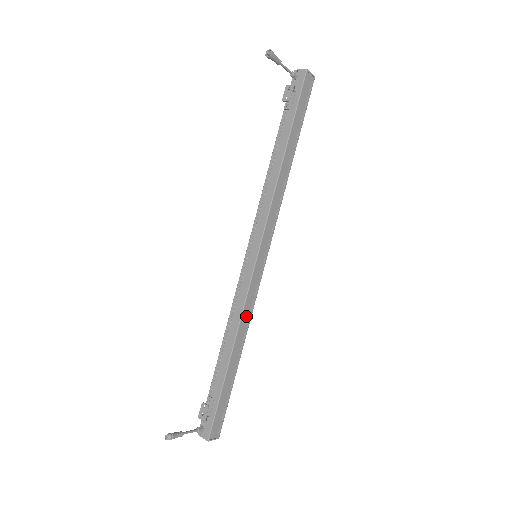
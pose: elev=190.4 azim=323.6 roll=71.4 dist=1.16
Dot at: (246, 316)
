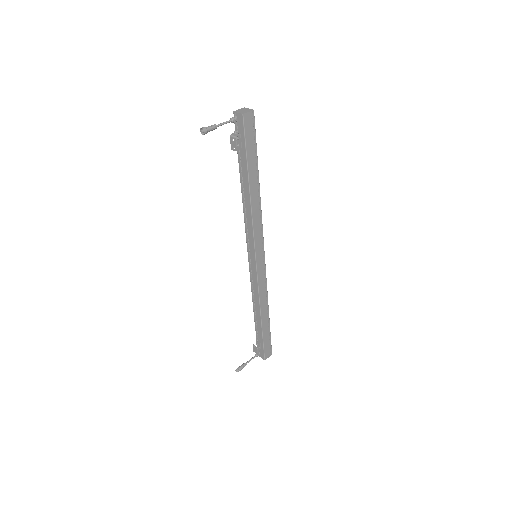
Dot at: (263, 293)
